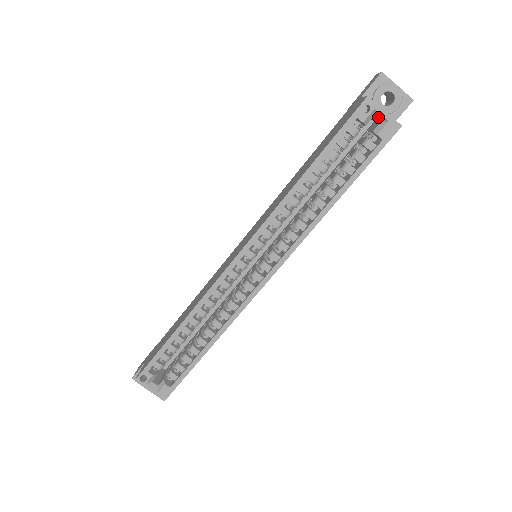
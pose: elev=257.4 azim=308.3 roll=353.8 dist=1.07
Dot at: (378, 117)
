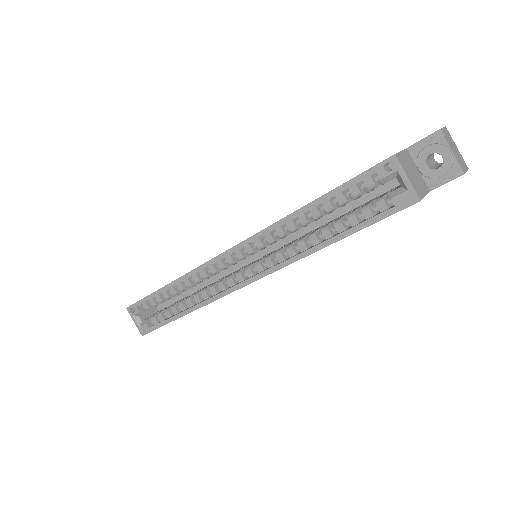
Dot at: (400, 180)
